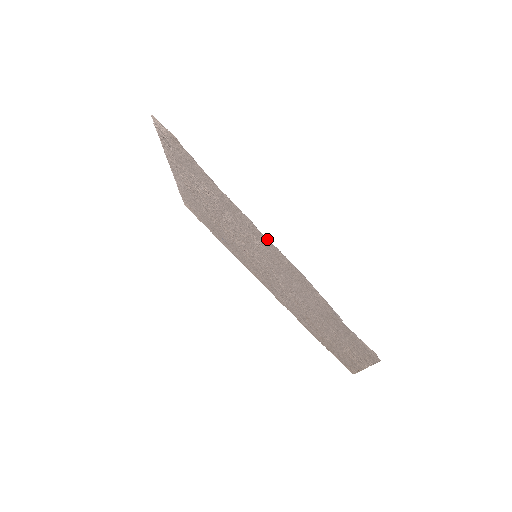
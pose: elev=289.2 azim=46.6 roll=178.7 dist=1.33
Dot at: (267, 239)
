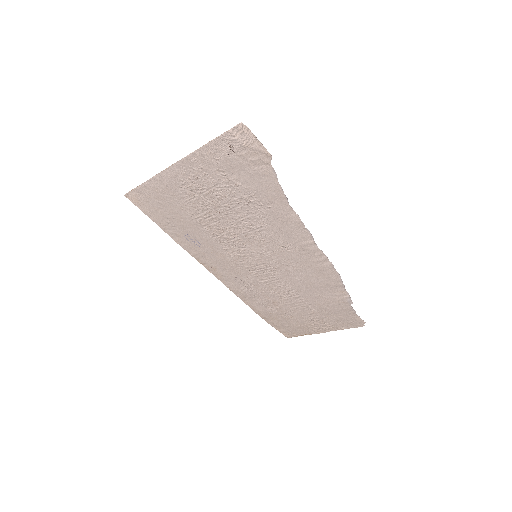
Dot at: (318, 249)
